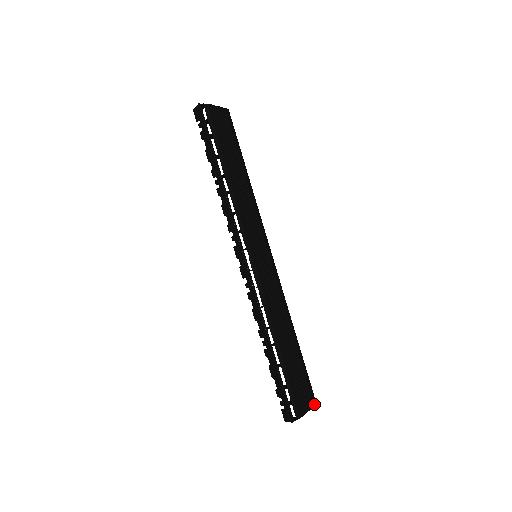
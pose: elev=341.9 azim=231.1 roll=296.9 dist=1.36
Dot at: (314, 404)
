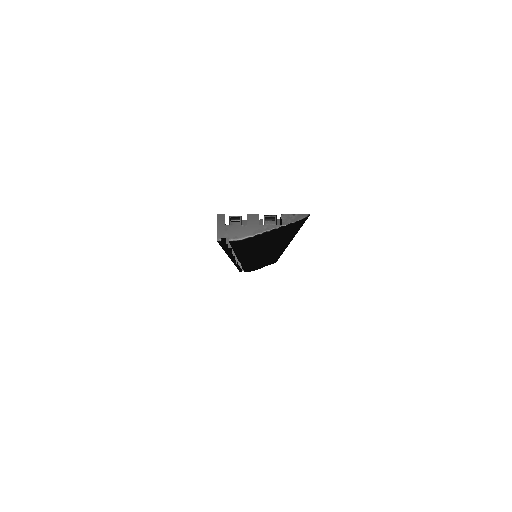
Dot at: occluded
